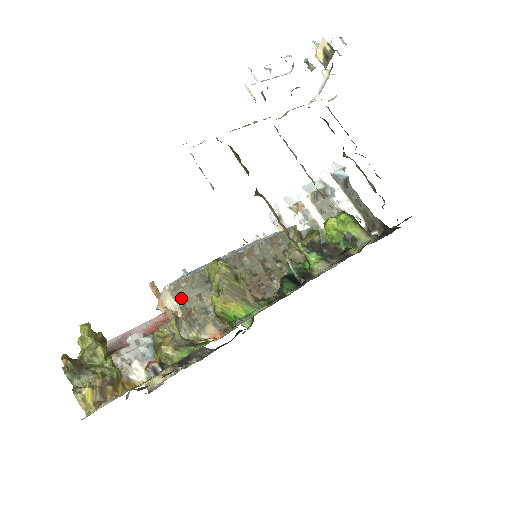
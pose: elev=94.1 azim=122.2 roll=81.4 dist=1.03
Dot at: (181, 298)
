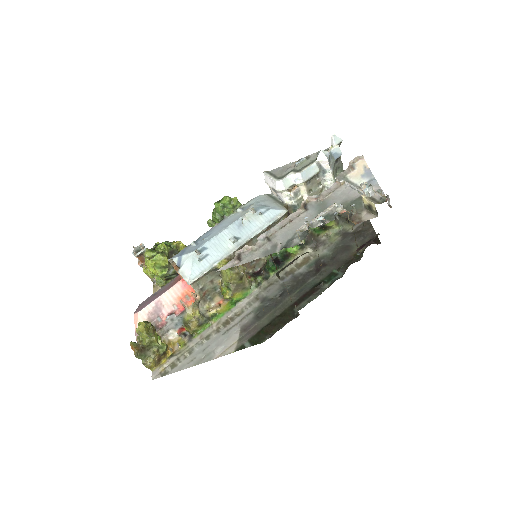
Dot at: (199, 286)
